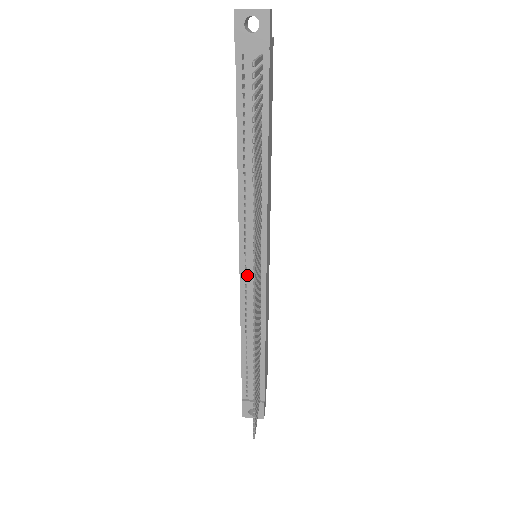
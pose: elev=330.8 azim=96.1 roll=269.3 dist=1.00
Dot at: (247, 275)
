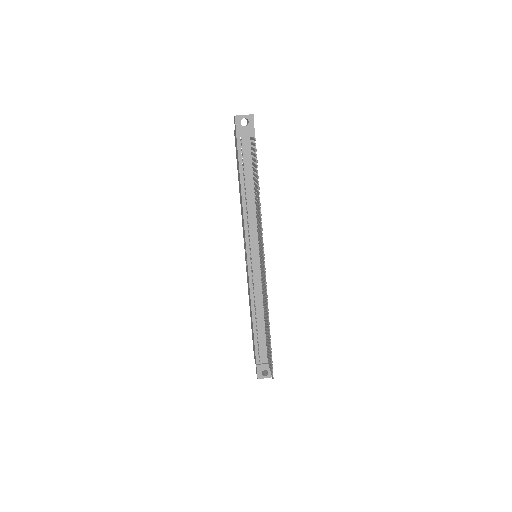
Dot at: (253, 268)
